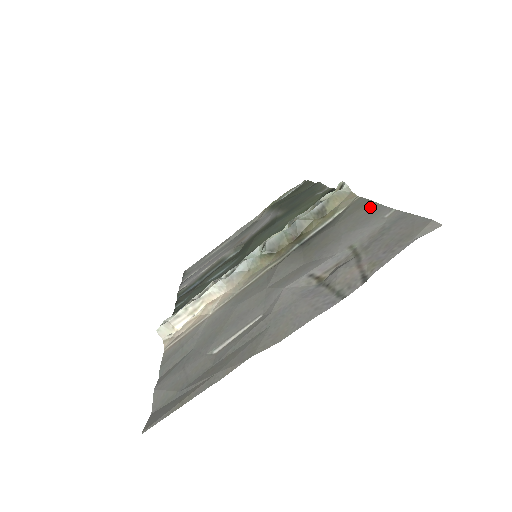
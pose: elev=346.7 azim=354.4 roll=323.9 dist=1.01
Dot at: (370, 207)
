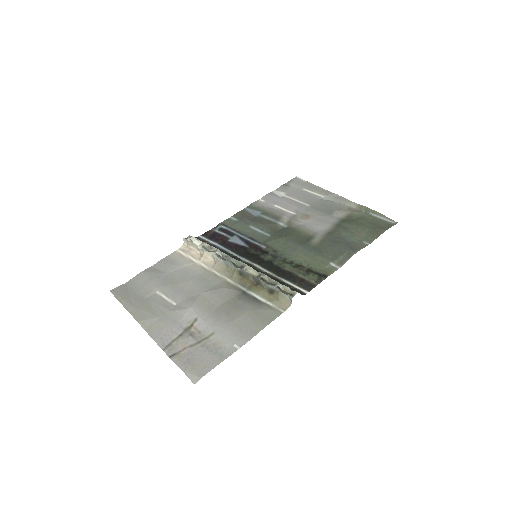
Dot at: (257, 328)
